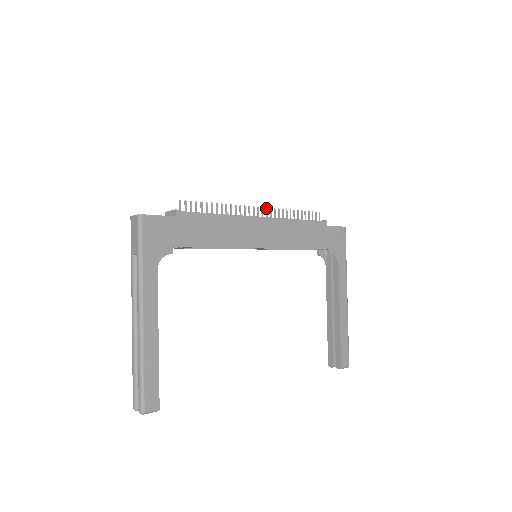
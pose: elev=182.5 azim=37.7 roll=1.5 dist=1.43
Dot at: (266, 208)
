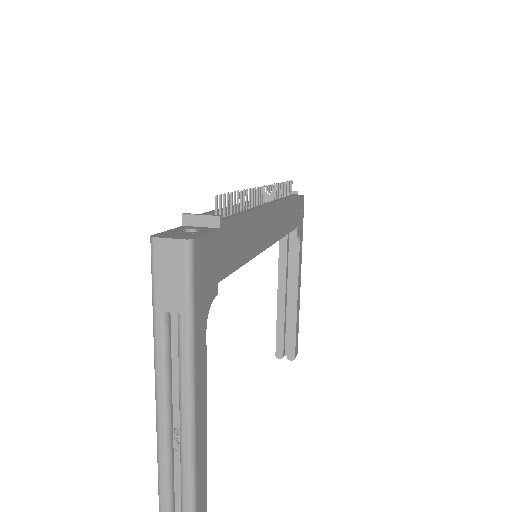
Dot at: (269, 186)
